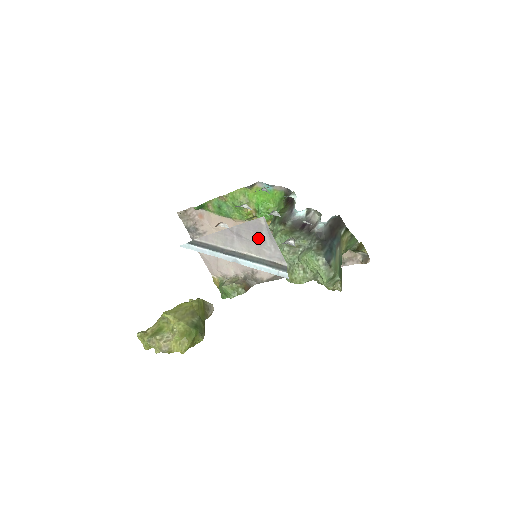
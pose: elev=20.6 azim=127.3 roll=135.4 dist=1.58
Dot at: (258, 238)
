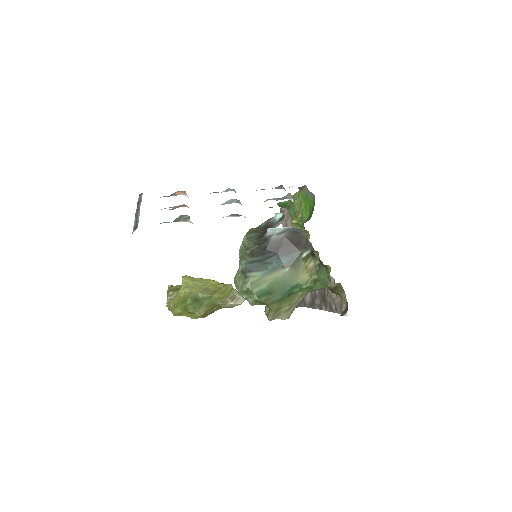
Dot at: occluded
